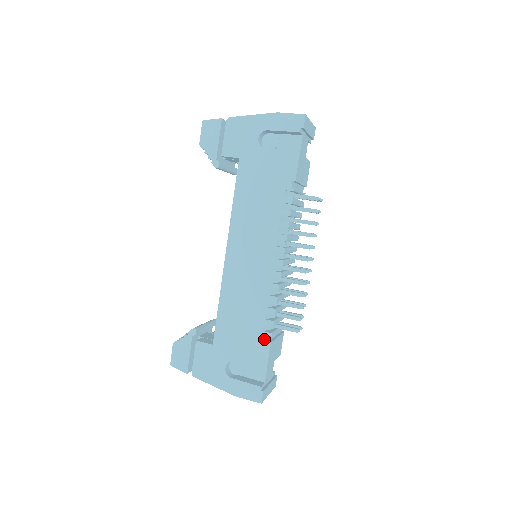
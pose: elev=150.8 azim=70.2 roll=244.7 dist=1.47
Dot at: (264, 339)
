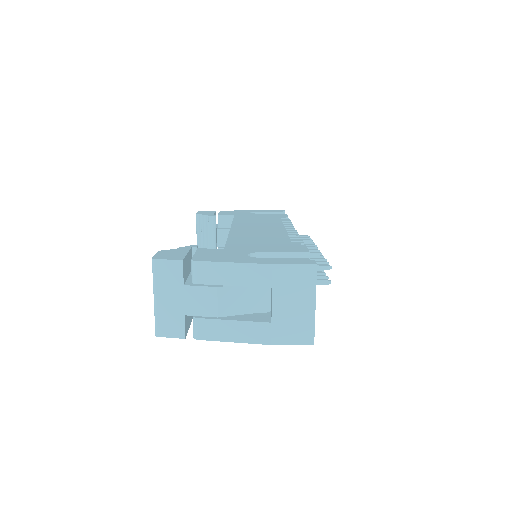
Dot at: (295, 244)
